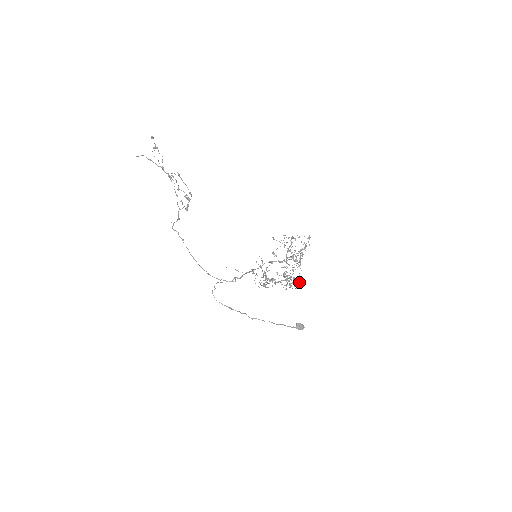
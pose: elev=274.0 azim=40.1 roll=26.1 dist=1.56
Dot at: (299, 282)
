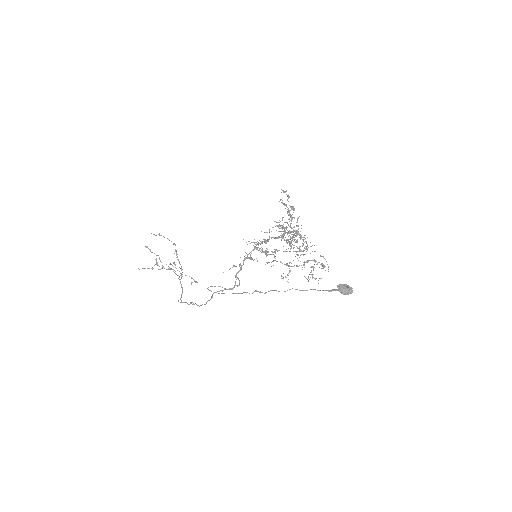
Dot at: (298, 229)
